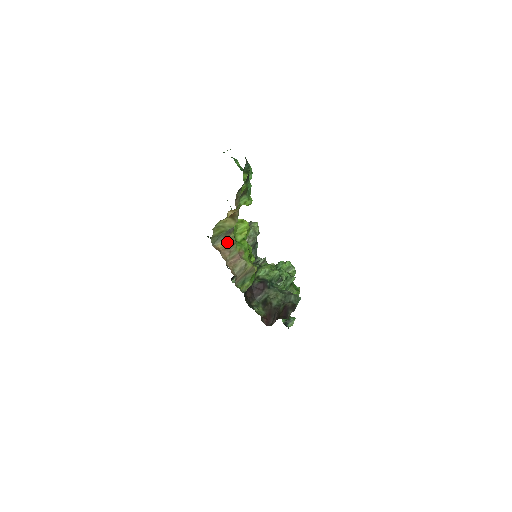
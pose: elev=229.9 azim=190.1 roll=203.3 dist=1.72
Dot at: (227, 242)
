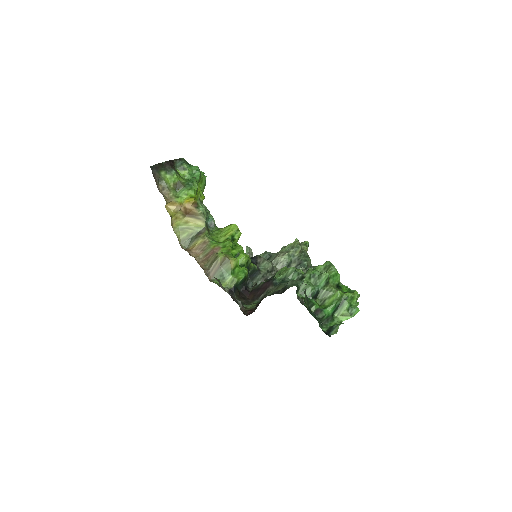
Dot at: (198, 242)
